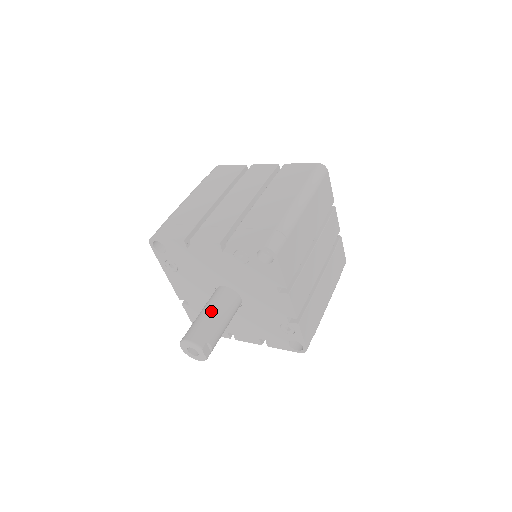
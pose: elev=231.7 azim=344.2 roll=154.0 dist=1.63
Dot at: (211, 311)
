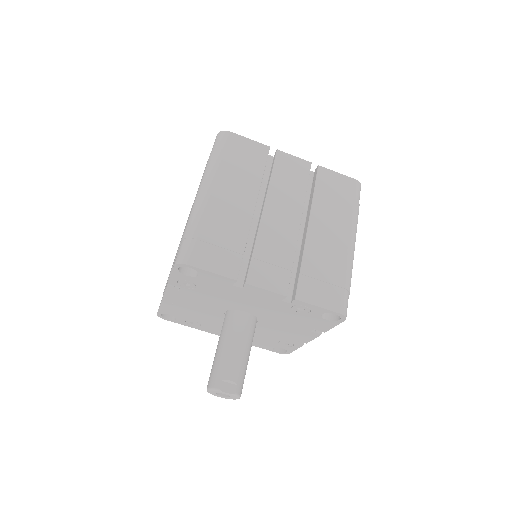
Dot at: (218, 346)
